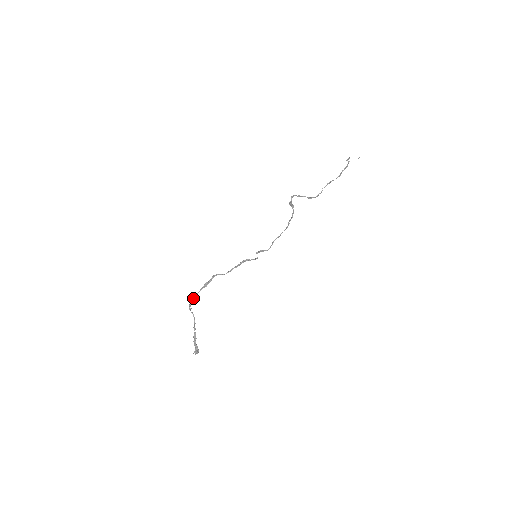
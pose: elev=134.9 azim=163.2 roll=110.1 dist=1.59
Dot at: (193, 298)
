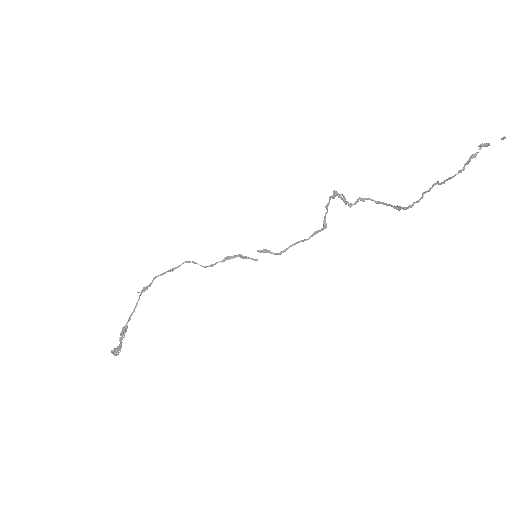
Dot at: (152, 280)
